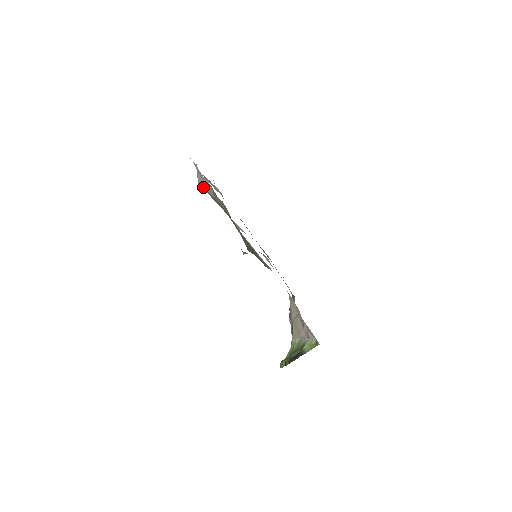
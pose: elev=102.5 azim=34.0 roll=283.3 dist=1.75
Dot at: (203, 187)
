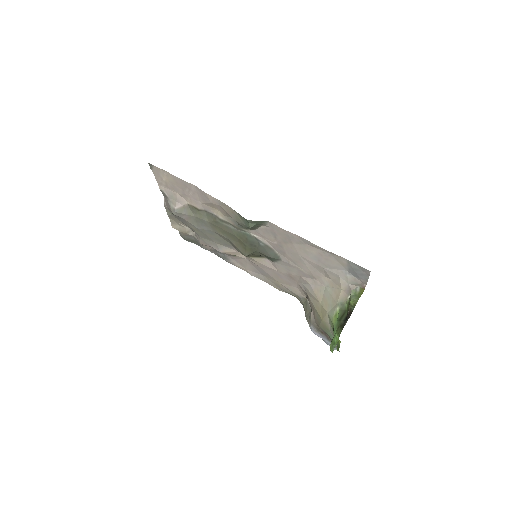
Dot at: (179, 211)
